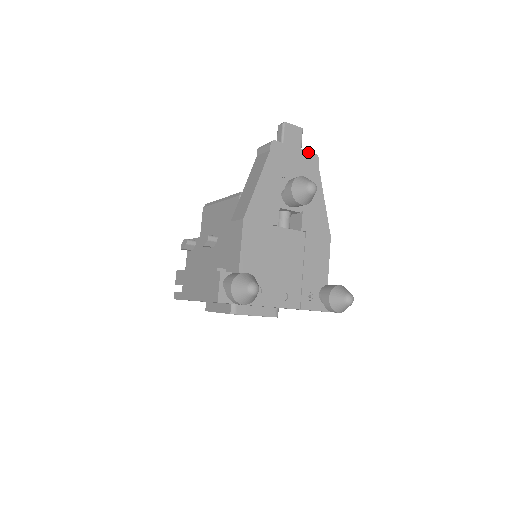
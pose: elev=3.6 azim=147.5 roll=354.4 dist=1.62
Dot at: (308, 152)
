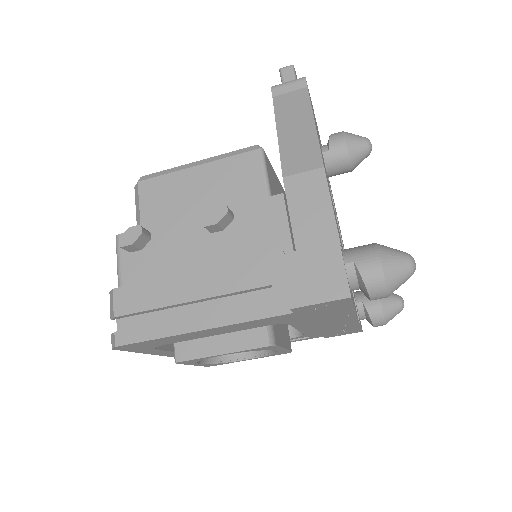
Dot at: occluded
